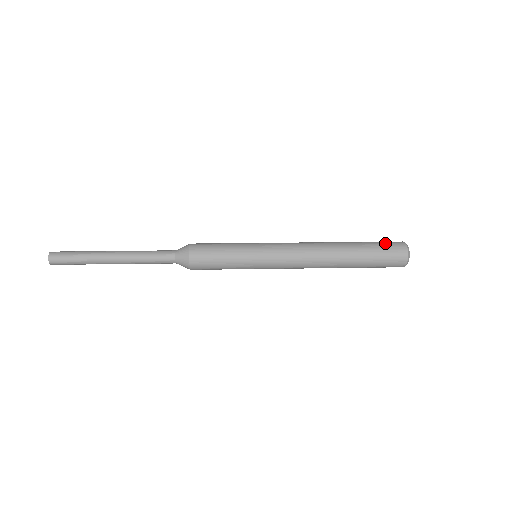
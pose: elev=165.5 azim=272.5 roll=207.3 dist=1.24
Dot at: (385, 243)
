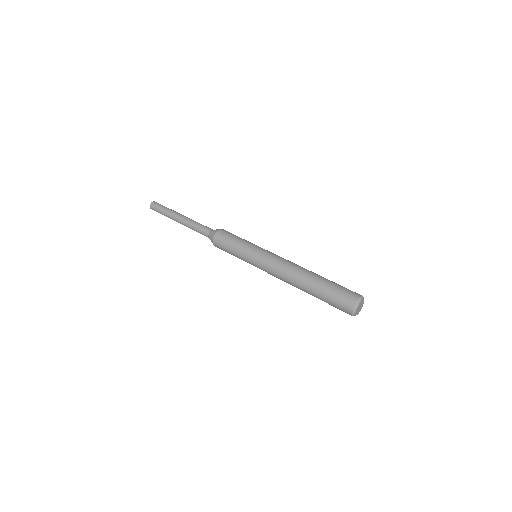
Dot at: (344, 289)
